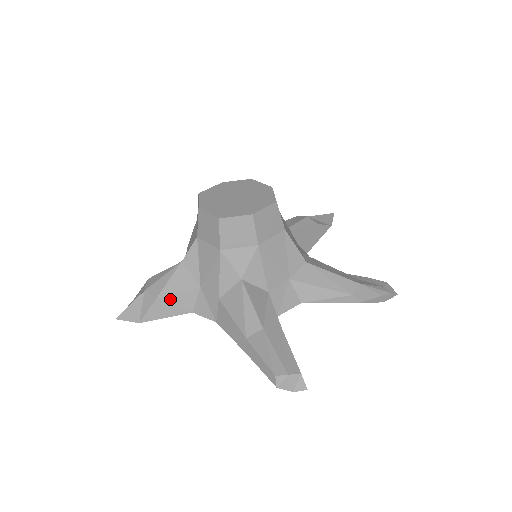
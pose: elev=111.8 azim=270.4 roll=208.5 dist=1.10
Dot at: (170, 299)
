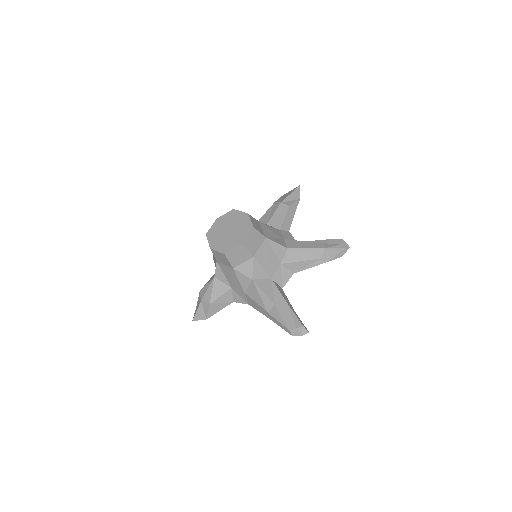
Dot at: (217, 301)
